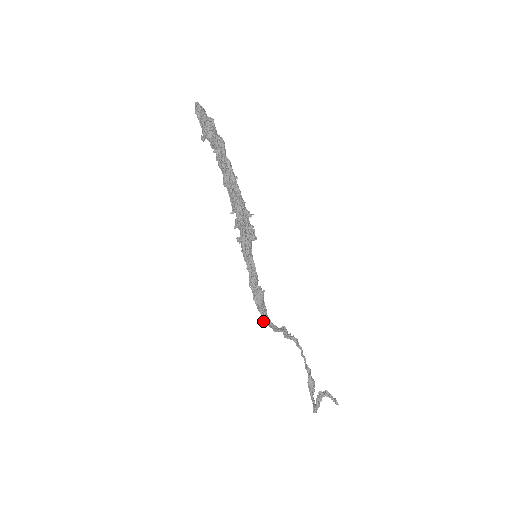
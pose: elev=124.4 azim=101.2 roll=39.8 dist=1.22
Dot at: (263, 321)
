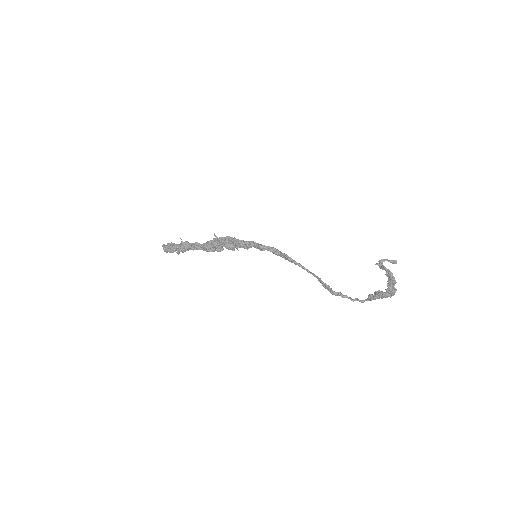
Dot at: (293, 262)
